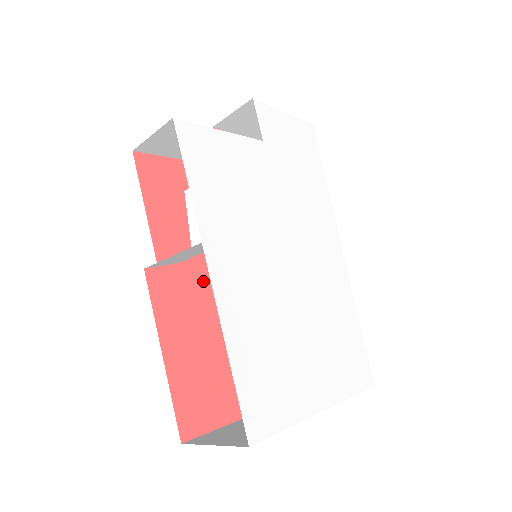
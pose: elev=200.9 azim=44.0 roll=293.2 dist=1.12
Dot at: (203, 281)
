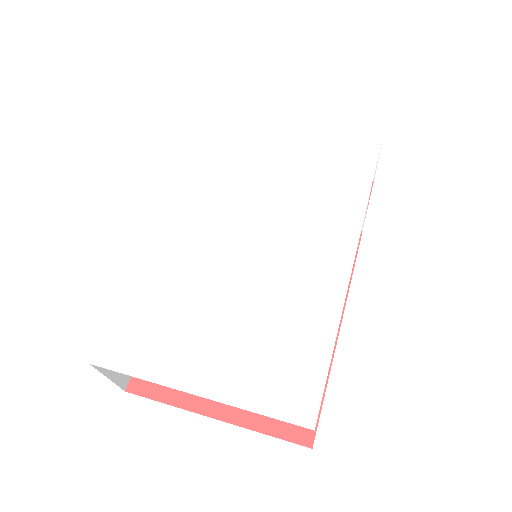
Dot at: occluded
